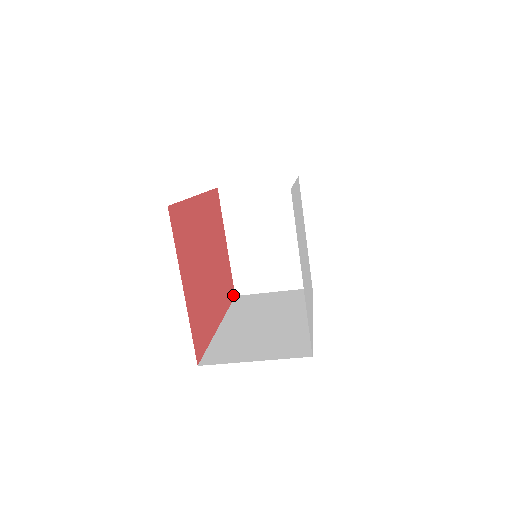
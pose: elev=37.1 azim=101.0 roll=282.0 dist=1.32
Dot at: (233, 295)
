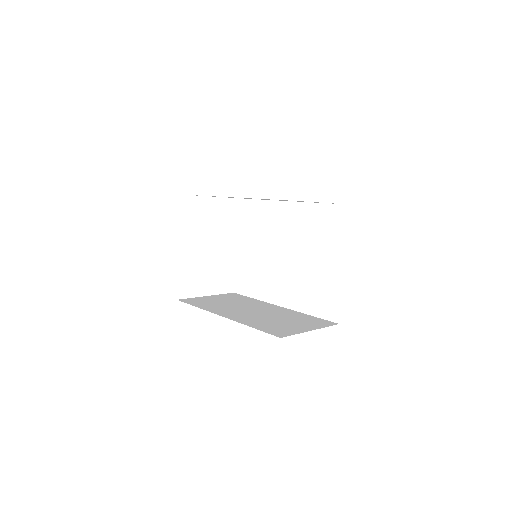
Dot at: occluded
